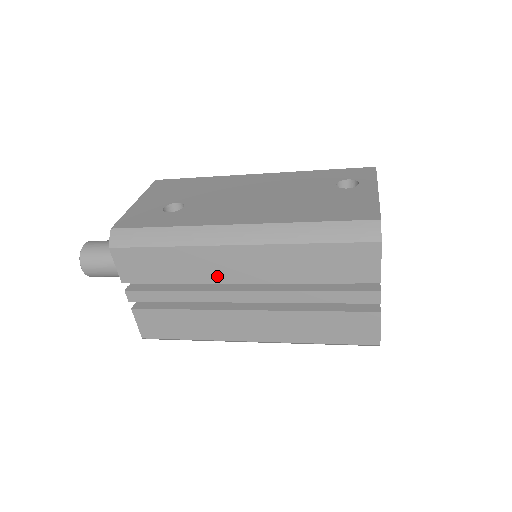
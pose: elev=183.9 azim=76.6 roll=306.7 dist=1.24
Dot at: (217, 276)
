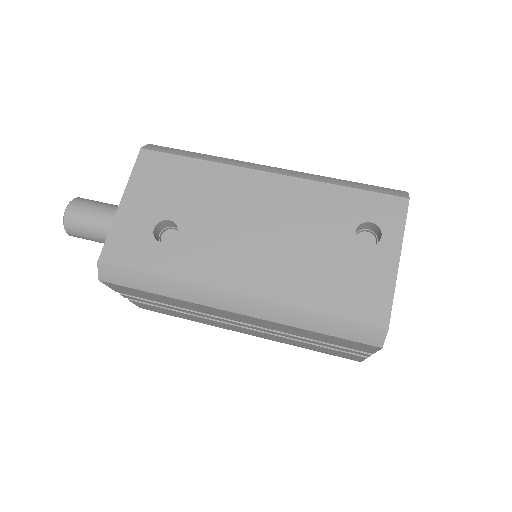
Dot at: (214, 314)
